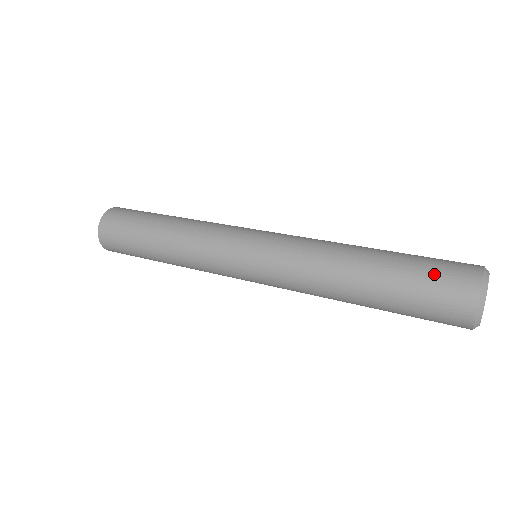
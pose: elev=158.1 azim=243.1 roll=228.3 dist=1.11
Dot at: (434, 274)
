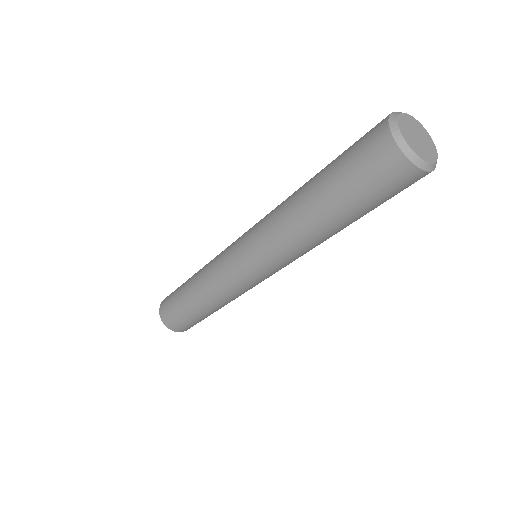
Dot at: occluded
